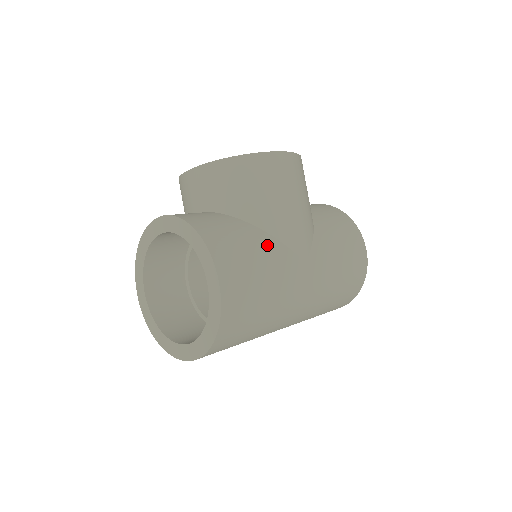
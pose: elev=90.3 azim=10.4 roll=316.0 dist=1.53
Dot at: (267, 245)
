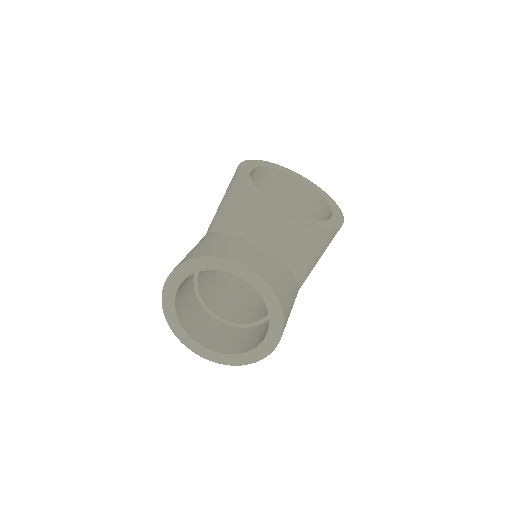
Dot at: (296, 295)
